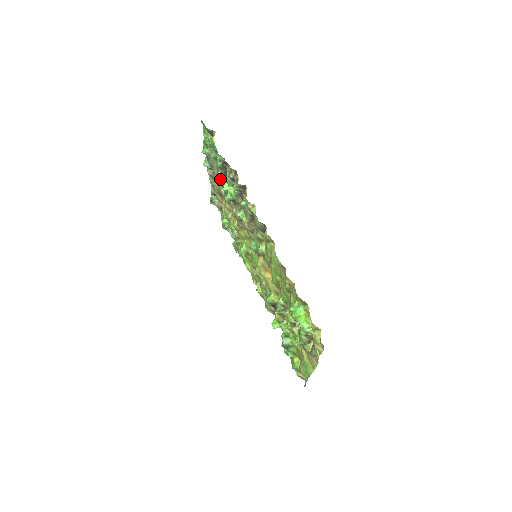
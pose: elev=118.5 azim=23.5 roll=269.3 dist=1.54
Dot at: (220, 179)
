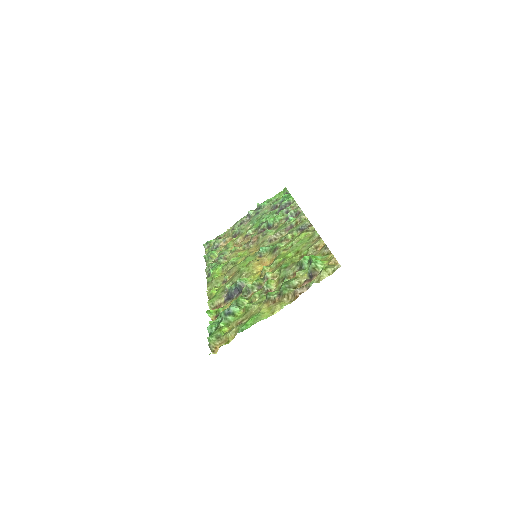
Dot at: (262, 217)
